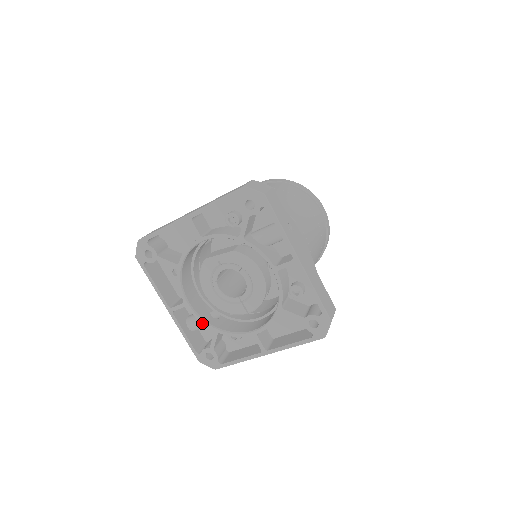
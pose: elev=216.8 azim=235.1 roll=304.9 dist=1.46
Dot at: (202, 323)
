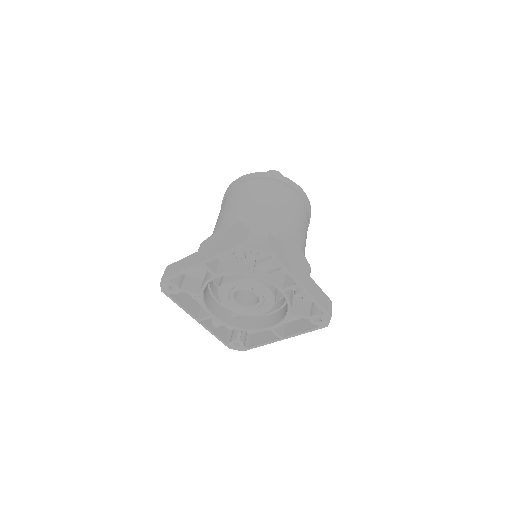
Dot at: (227, 326)
